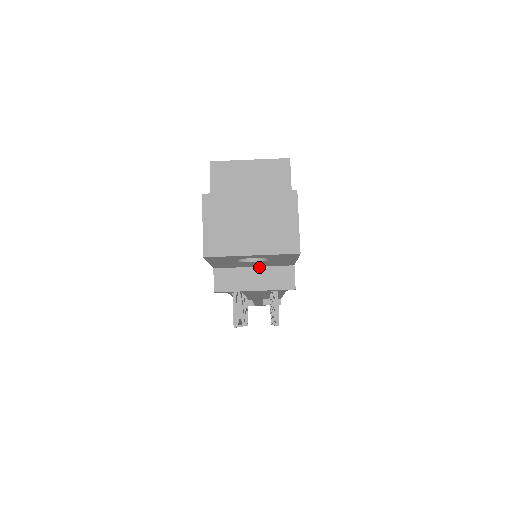
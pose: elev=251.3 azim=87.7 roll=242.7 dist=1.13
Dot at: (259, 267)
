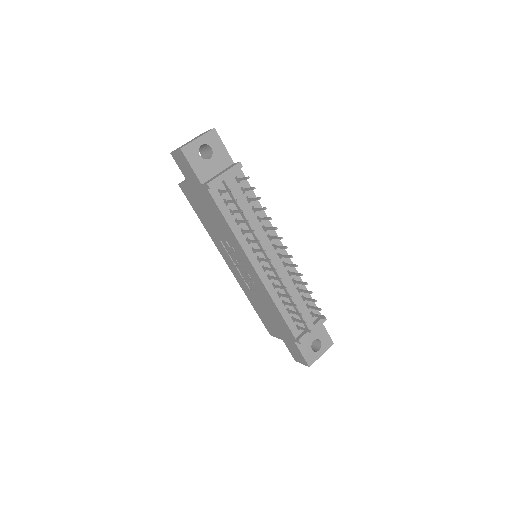
Dot at: (220, 172)
